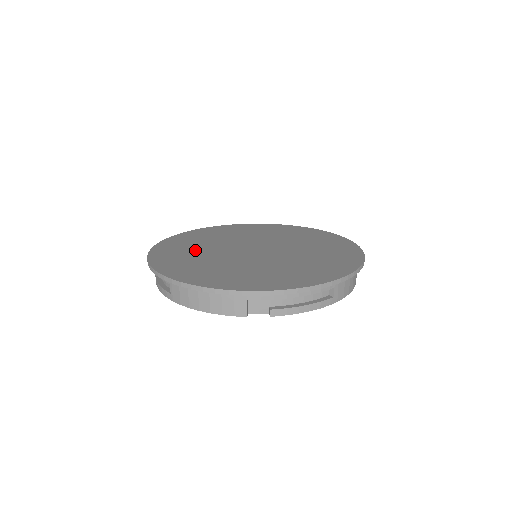
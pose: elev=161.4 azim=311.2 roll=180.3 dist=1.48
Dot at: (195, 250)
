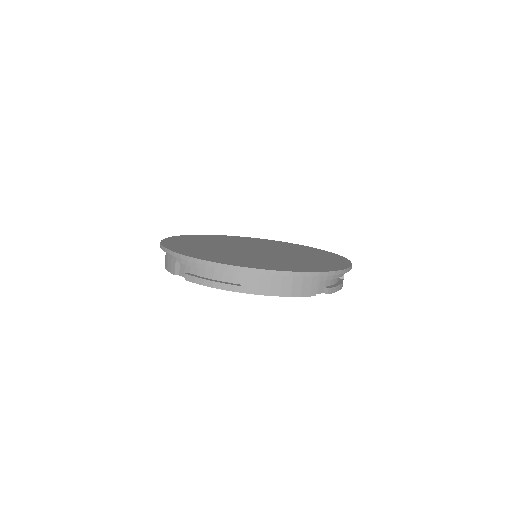
Dot at: (223, 240)
